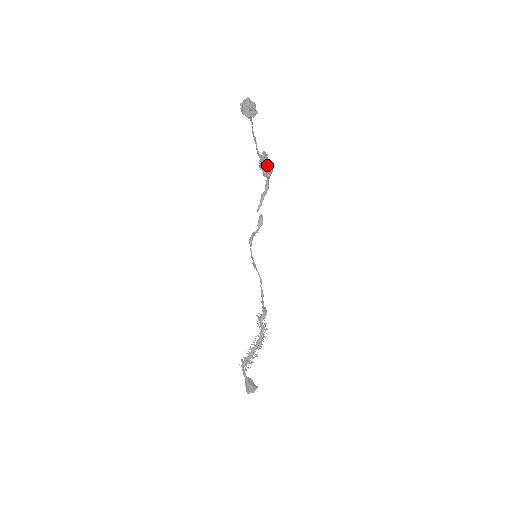
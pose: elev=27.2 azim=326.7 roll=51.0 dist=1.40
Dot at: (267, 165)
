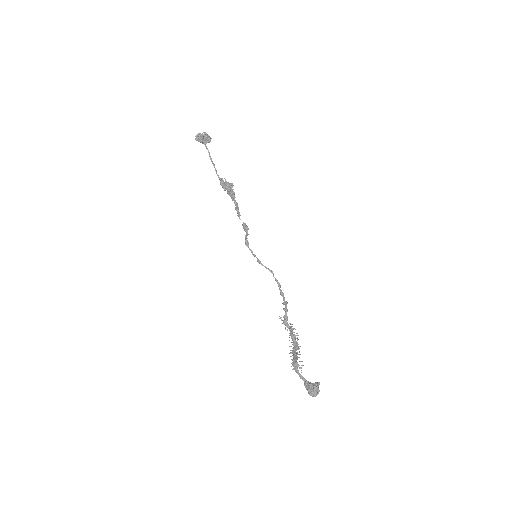
Dot at: occluded
